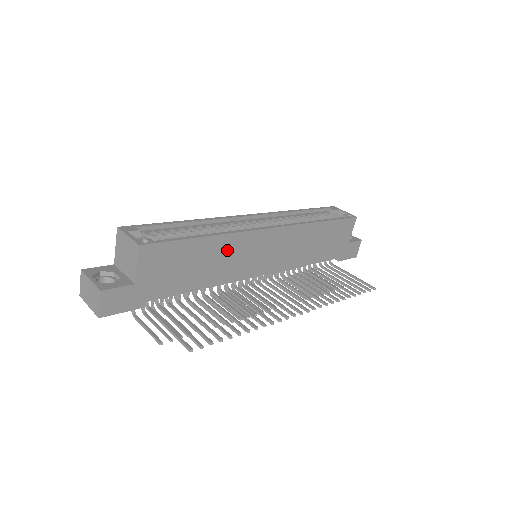
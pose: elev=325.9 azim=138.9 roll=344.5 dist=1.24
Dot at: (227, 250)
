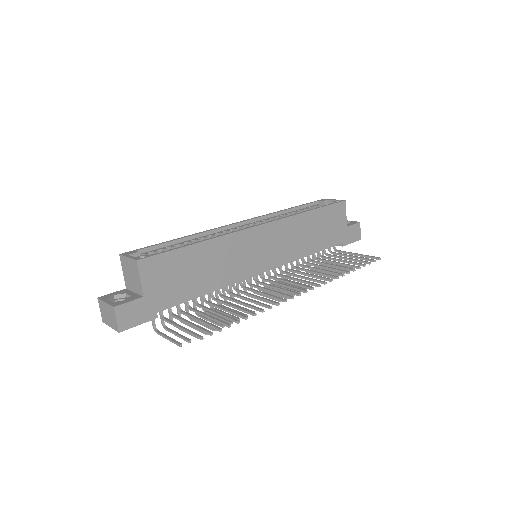
Dot at: (222, 252)
